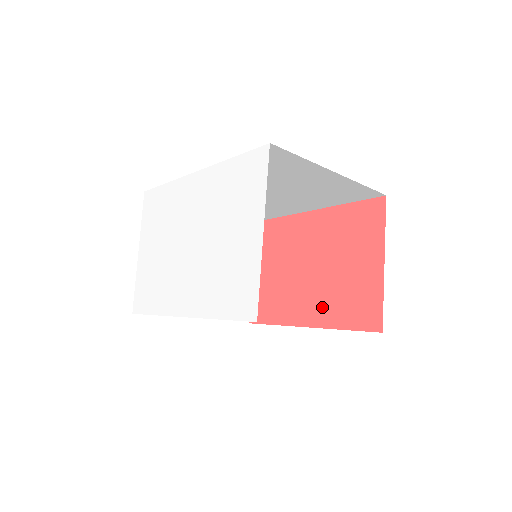
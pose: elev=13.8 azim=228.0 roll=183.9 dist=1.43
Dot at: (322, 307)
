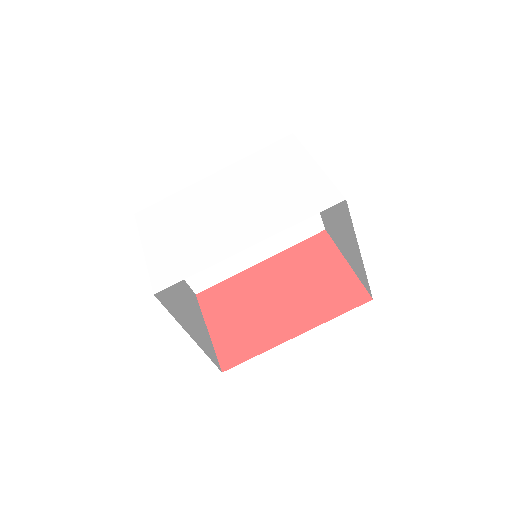
Dot at: (307, 313)
